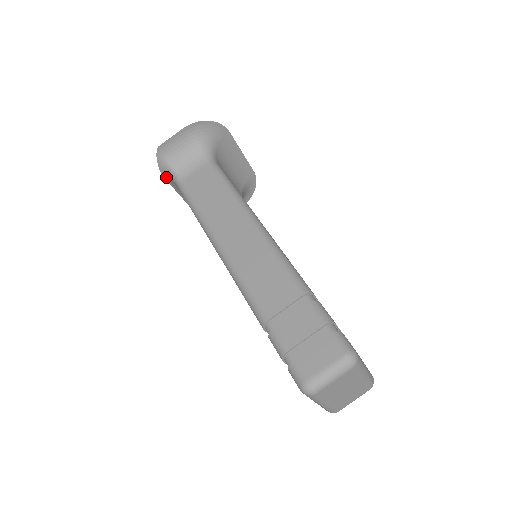
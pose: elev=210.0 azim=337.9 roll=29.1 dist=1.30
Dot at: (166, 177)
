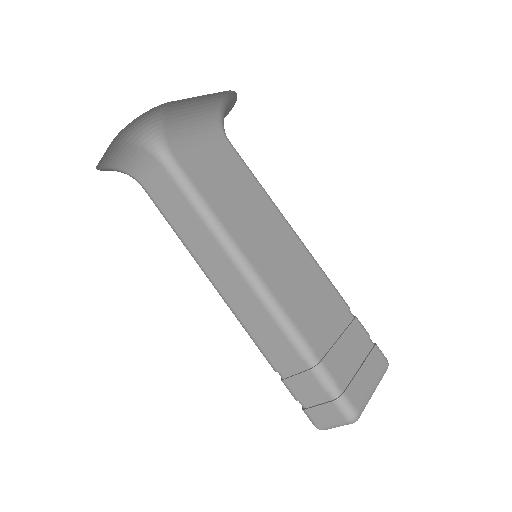
Dot at: occluded
